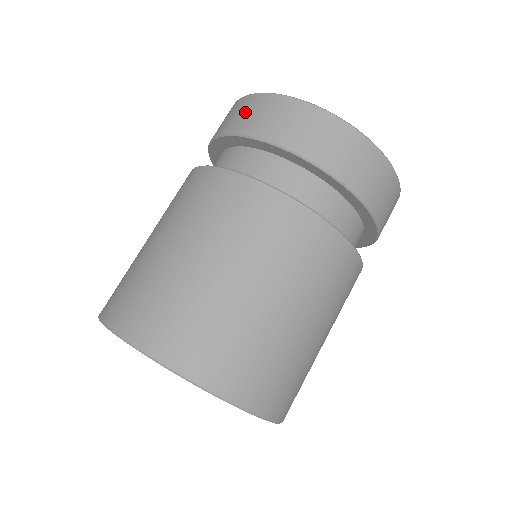
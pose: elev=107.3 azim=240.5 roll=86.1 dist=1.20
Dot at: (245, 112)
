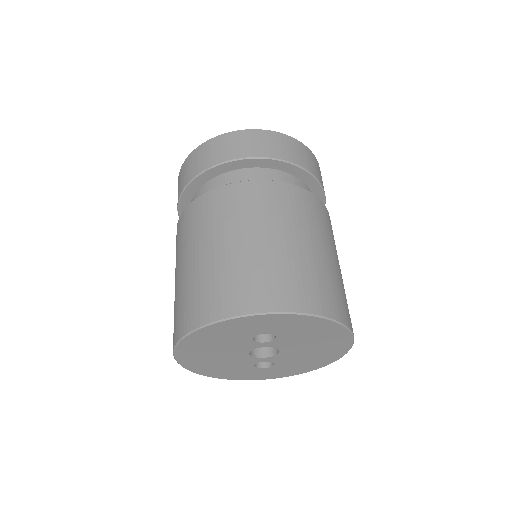
Dot at: (198, 159)
